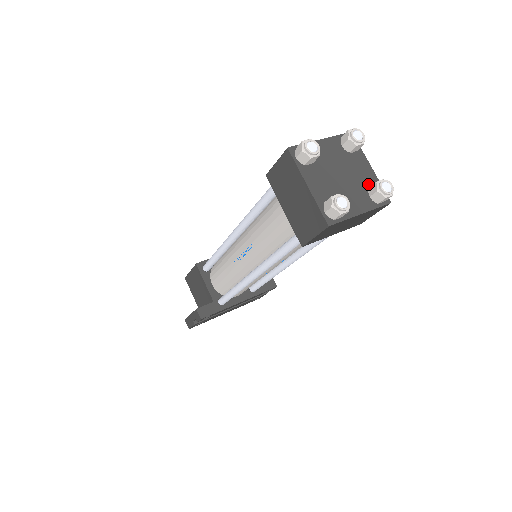
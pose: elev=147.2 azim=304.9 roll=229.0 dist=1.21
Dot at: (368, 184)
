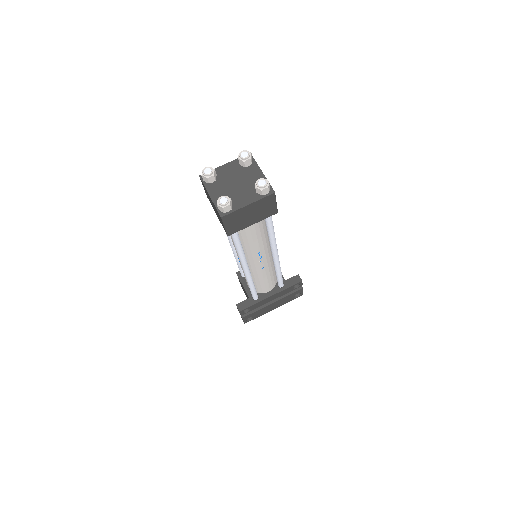
Dot at: occluded
